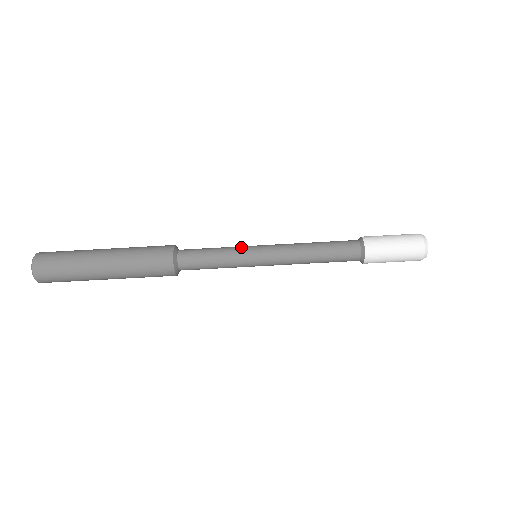
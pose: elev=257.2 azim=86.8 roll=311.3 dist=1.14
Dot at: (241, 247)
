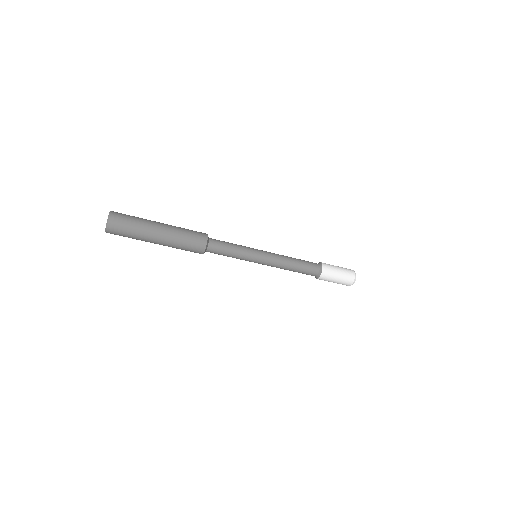
Dot at: (248, 258)
